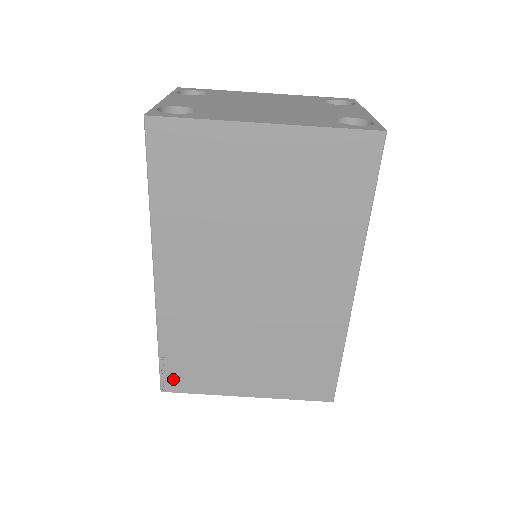
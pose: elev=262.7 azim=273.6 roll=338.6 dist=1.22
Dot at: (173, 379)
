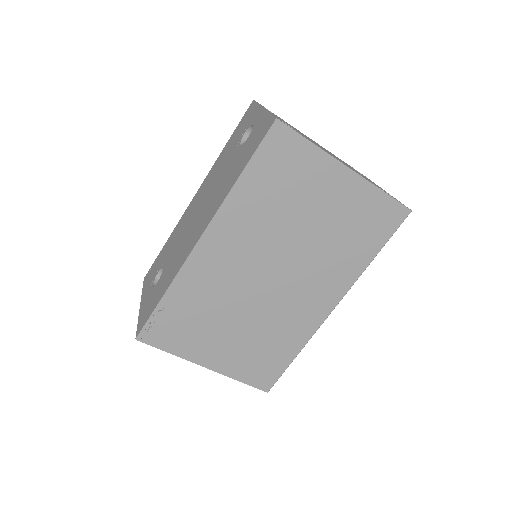
Dot at: (155, 332)
